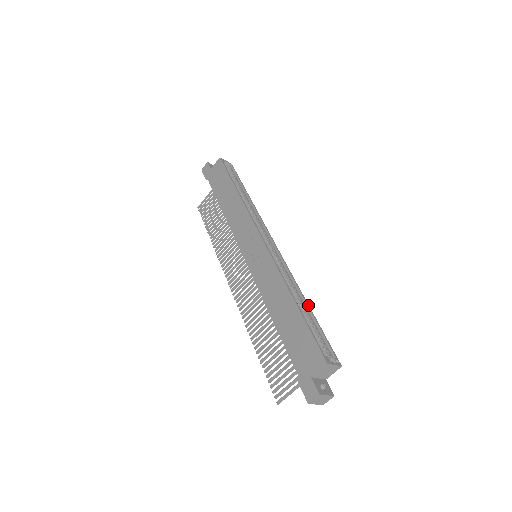
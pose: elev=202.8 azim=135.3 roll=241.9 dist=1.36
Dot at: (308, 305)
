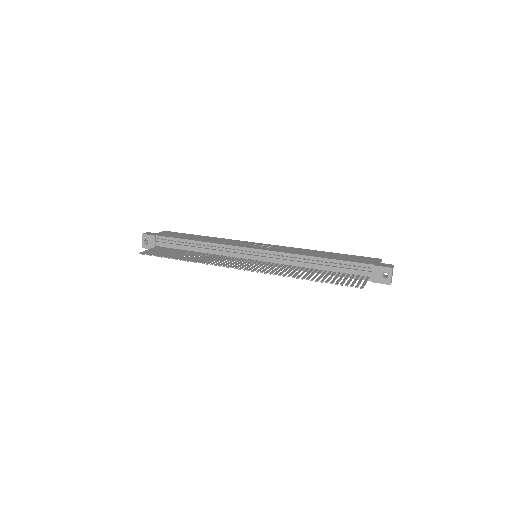
Dot at: occluded
